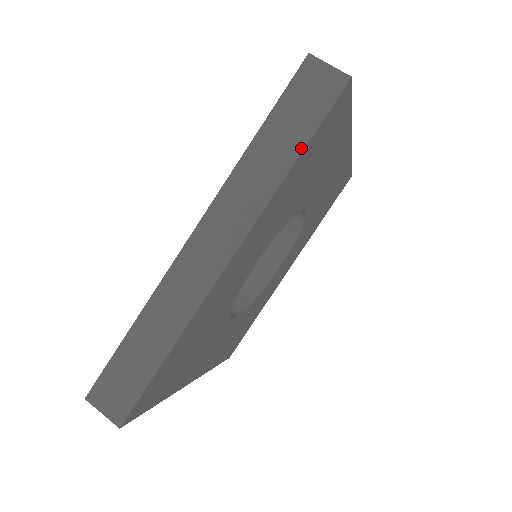
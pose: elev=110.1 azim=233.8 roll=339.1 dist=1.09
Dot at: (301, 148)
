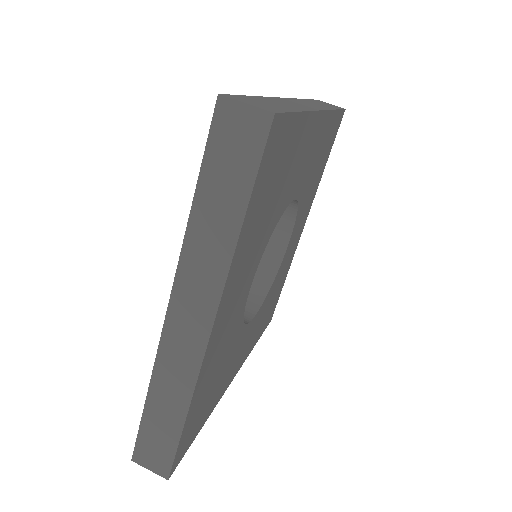
Dot at: (243, 209)
